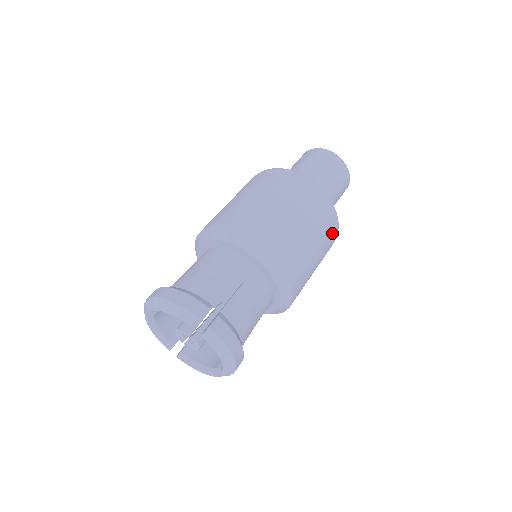
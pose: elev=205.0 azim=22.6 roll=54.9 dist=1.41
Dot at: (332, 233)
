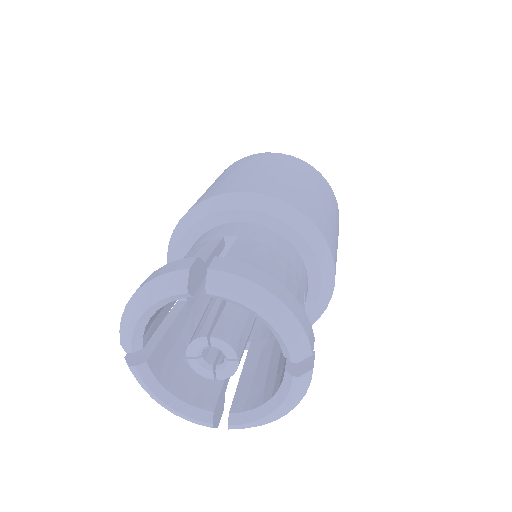
Dot at: occluded
